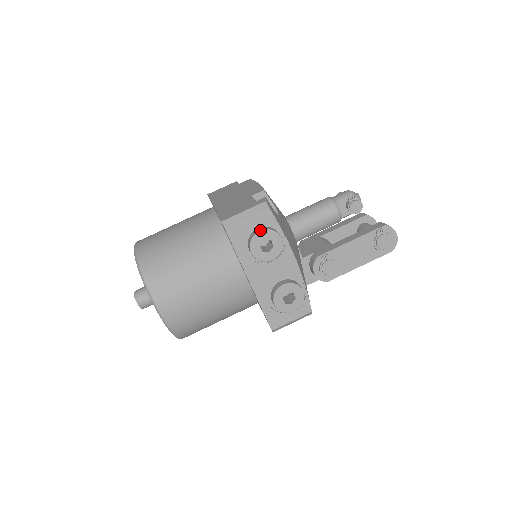
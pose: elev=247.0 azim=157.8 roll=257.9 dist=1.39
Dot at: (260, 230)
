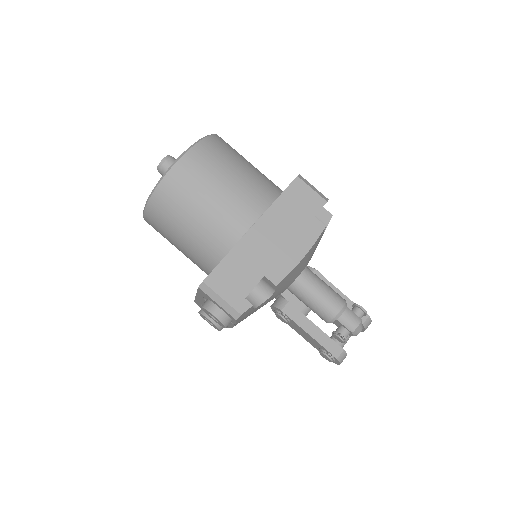
Dot at: (215, 316)
